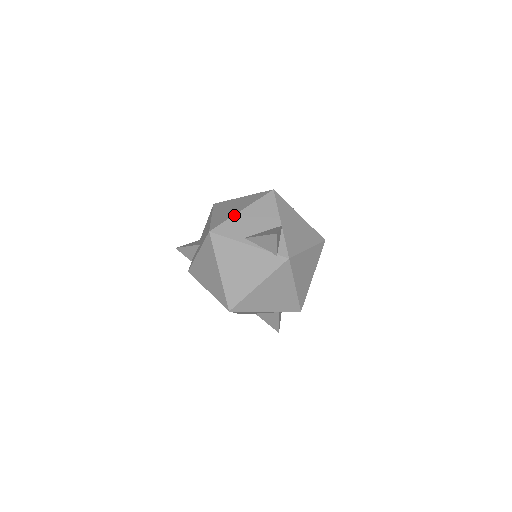
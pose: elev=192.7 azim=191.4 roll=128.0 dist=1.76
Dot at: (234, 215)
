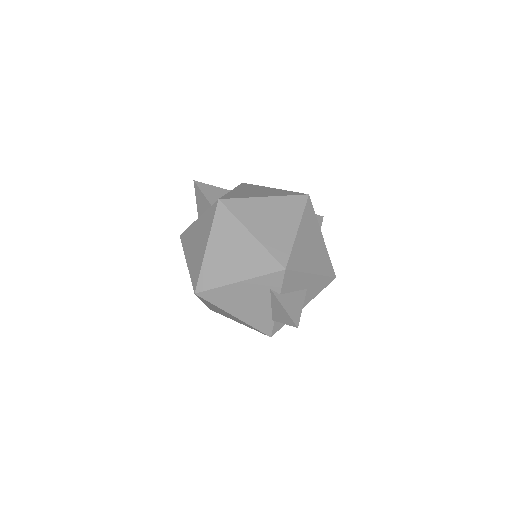
Dot at: occluded
